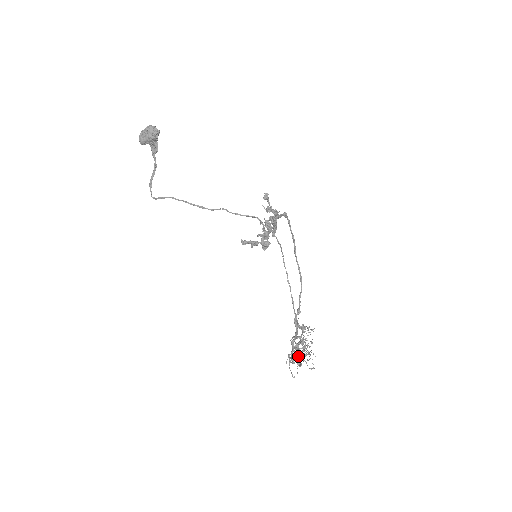
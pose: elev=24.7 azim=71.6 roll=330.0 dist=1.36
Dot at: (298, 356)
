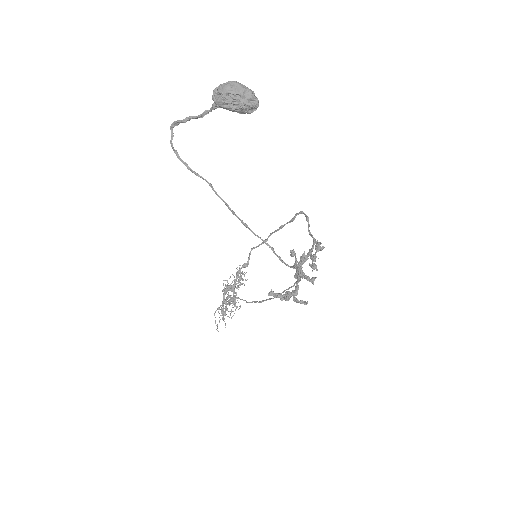
Dot at: occluded
